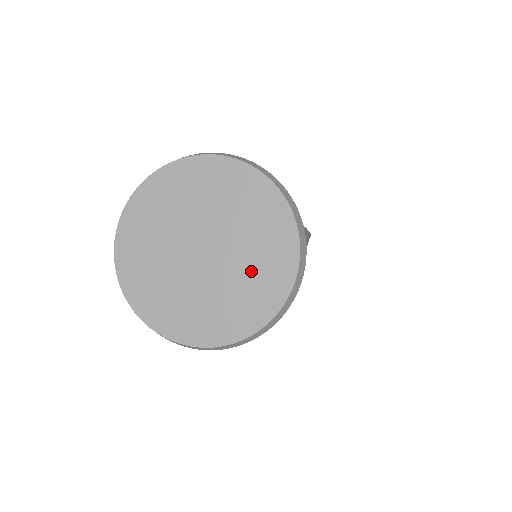
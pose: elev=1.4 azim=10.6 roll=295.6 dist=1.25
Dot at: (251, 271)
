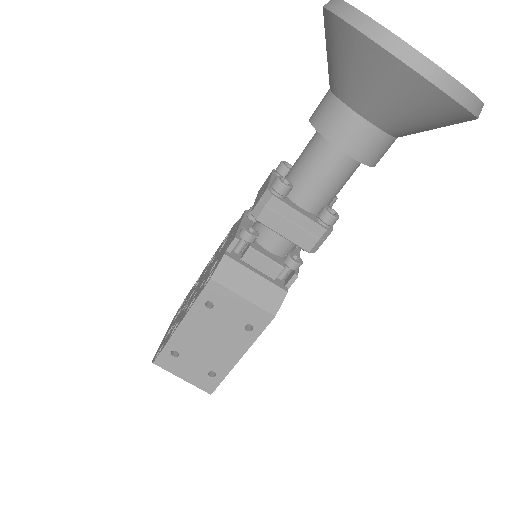
Dot at: occluded
